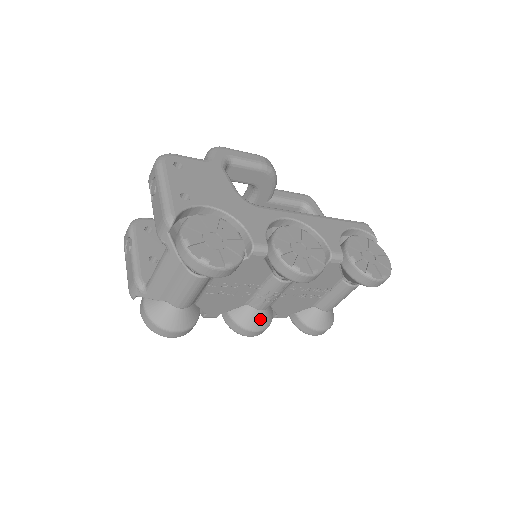
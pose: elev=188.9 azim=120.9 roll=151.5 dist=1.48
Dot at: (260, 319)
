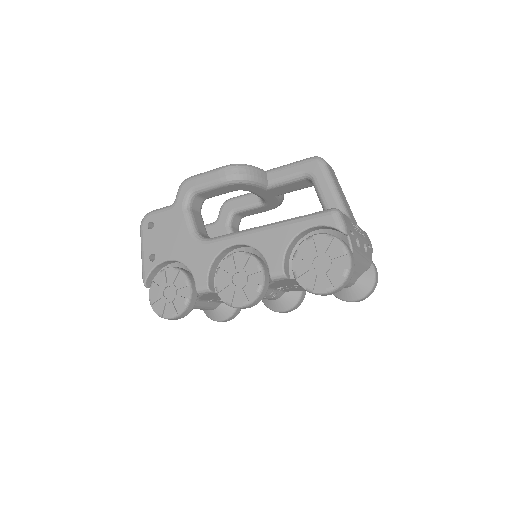
Dot at: (281, 303)
